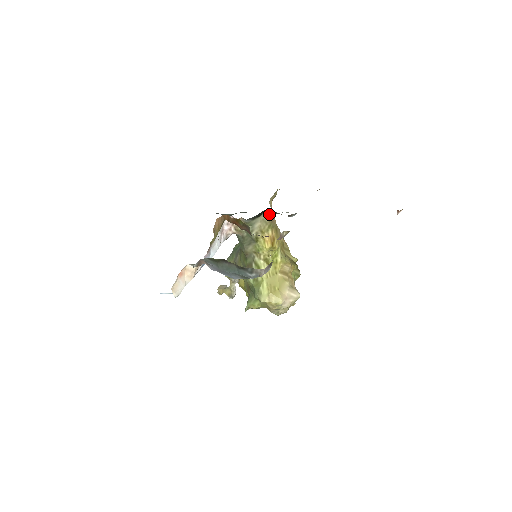
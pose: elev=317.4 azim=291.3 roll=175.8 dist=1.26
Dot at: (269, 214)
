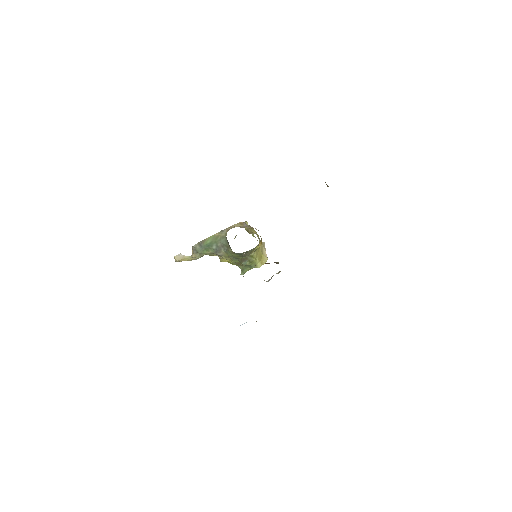
Dot at: occluded
